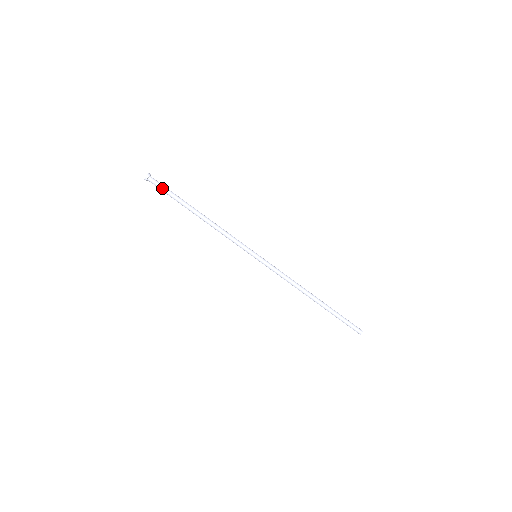
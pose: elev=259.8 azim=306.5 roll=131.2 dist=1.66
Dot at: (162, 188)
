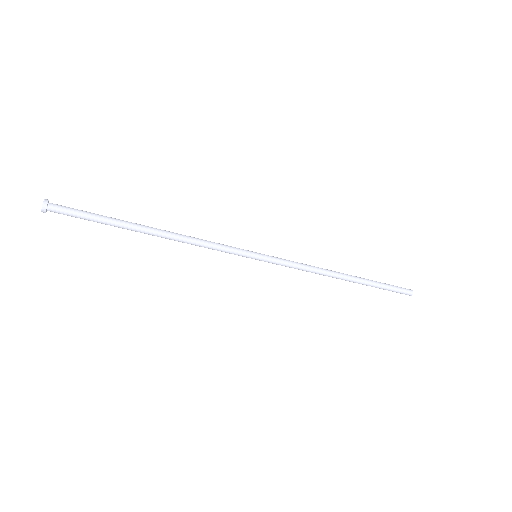
Dot at: (77, 217)
